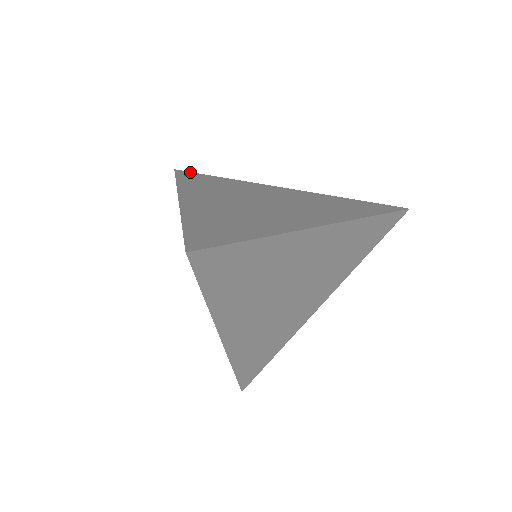
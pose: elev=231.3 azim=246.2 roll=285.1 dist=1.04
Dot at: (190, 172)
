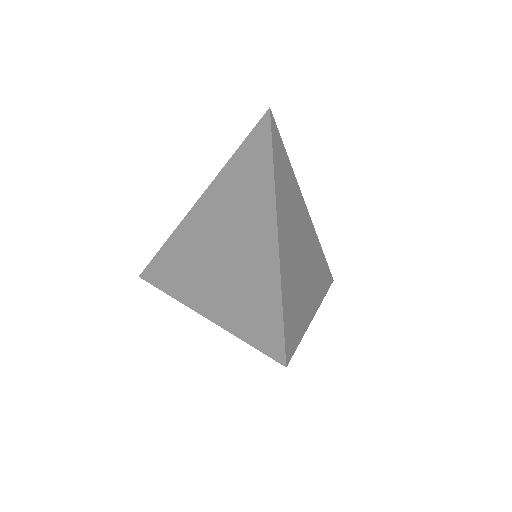
Dot at: (148, 267)
